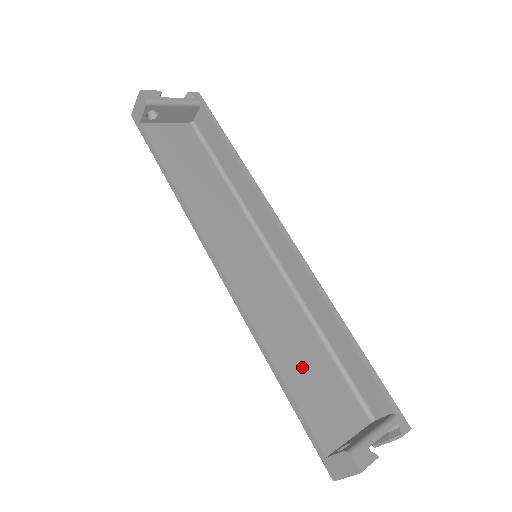
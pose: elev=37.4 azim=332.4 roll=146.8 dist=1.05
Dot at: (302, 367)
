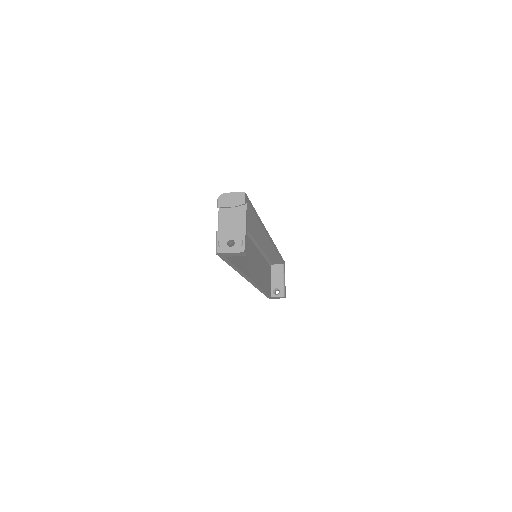
Dot at: (265, 279)
